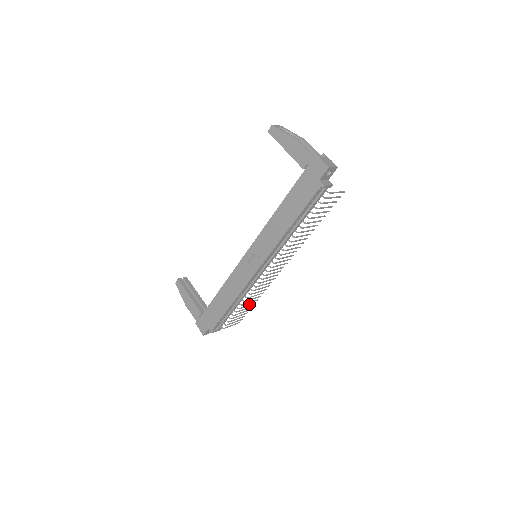
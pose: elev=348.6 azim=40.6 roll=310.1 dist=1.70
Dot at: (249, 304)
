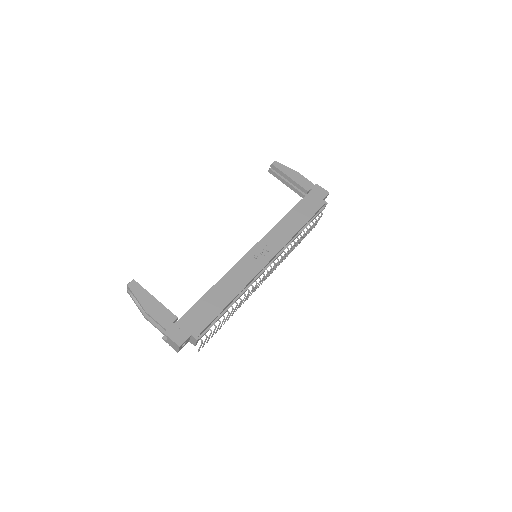
Dot at: (225, 319)
